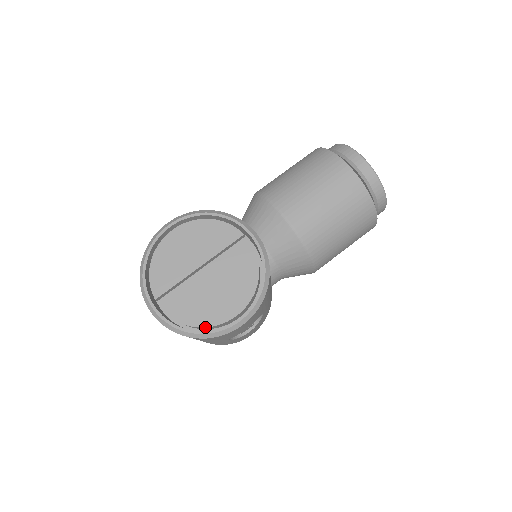
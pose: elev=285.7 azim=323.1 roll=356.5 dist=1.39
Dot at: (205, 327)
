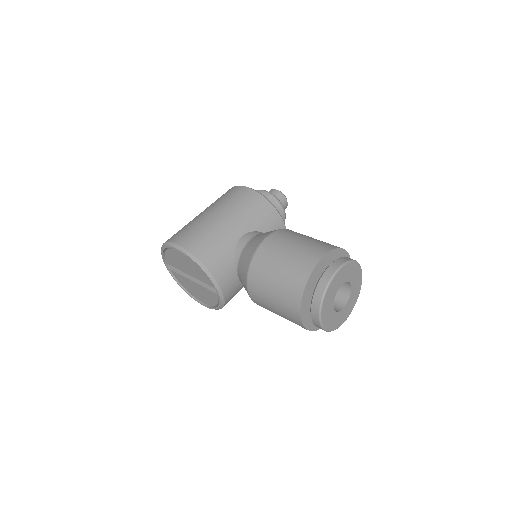
Dot at: (187, 291)
